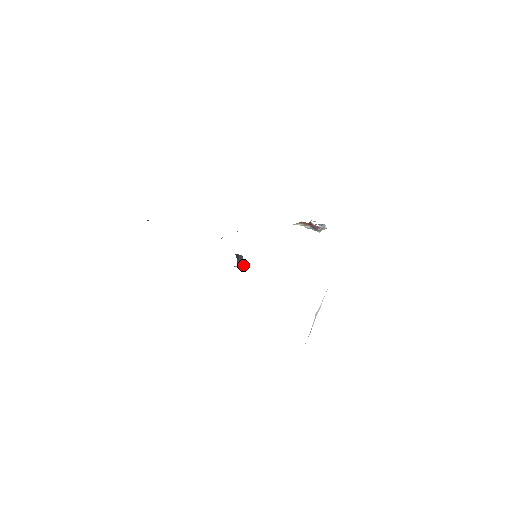
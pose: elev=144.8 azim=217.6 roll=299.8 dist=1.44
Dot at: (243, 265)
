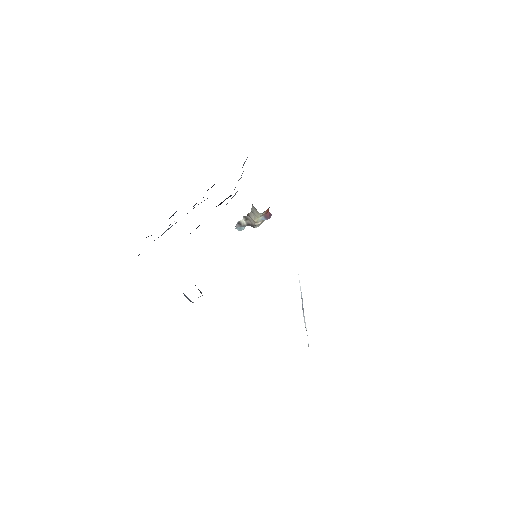
Dot at: (202, 295)
